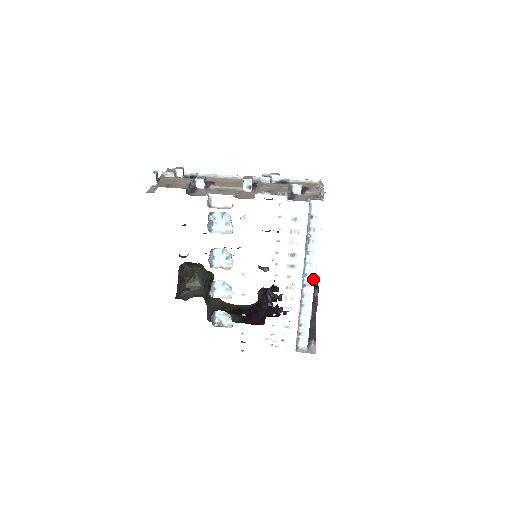
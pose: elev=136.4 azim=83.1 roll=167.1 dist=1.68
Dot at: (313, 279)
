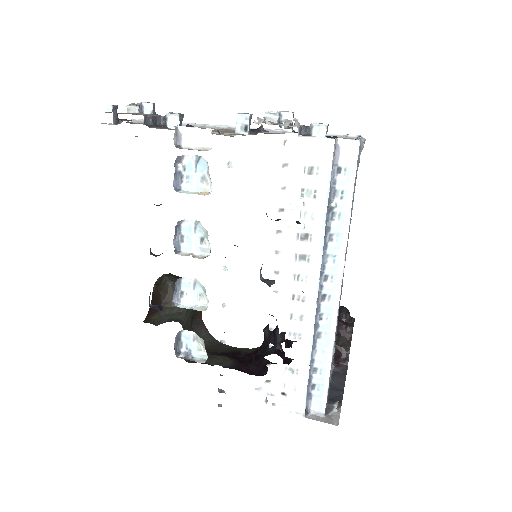
Dot at: (338, 286)
